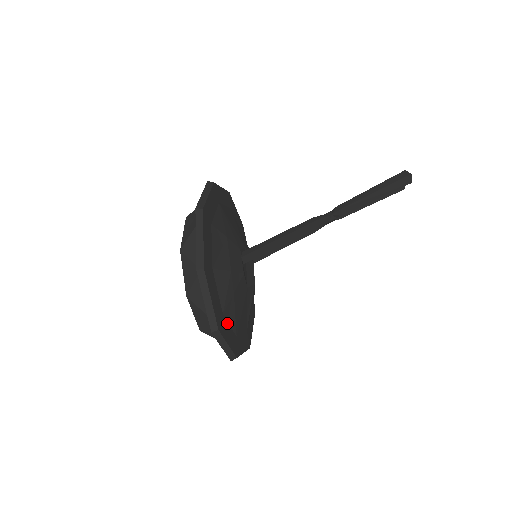
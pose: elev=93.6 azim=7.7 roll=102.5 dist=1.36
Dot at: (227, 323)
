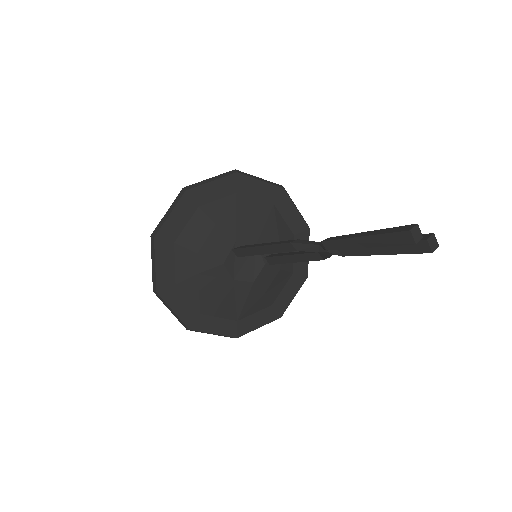
Dot at: (183, 295)
